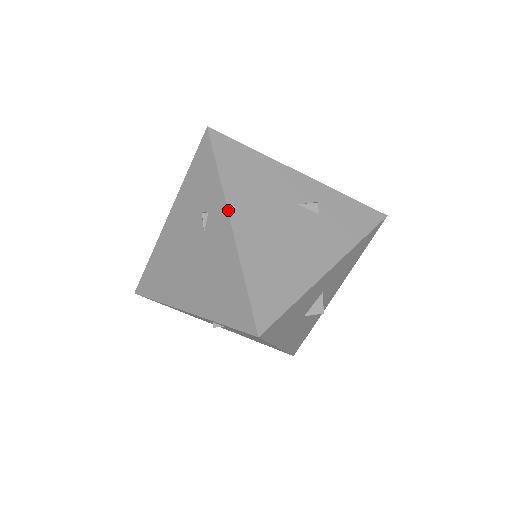
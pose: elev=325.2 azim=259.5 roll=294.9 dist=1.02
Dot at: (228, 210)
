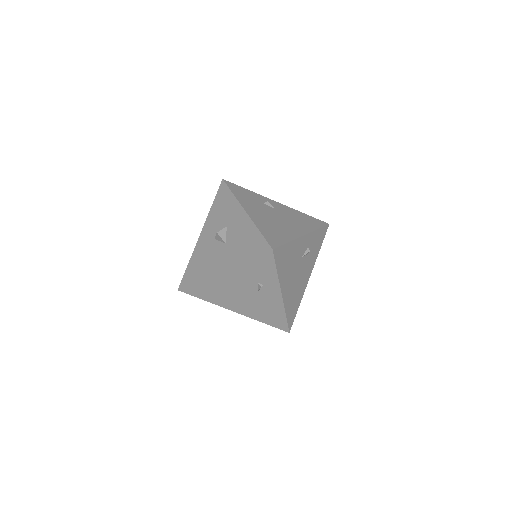
Dot at: (281, 290)
